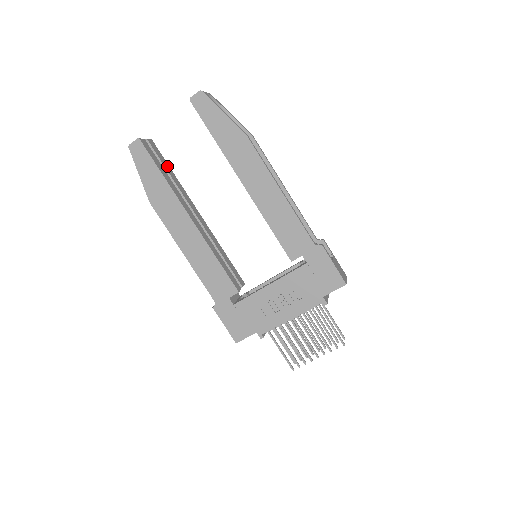
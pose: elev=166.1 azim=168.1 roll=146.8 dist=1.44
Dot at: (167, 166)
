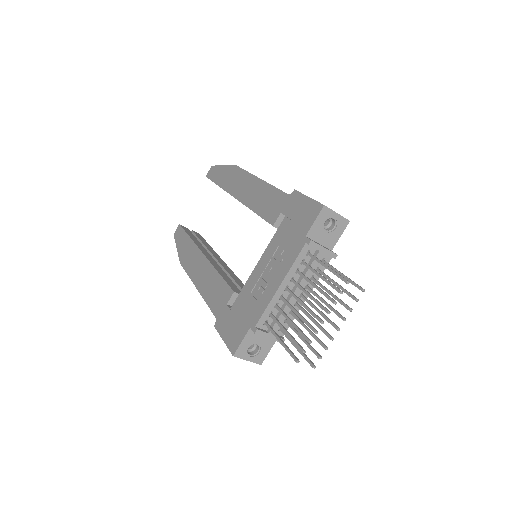
Dot at: (204, 241)
